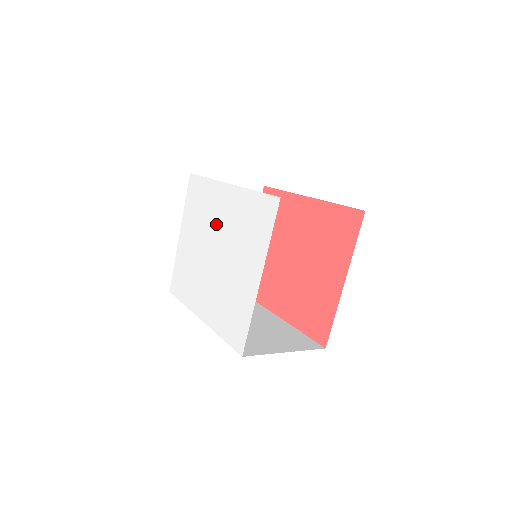
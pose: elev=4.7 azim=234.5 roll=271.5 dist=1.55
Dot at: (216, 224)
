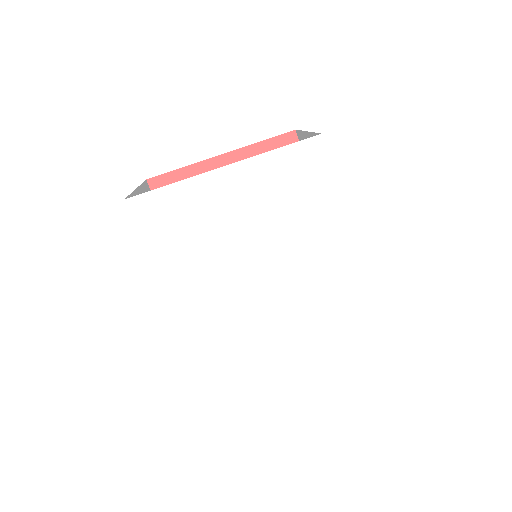
Dot at: (297, 256)
